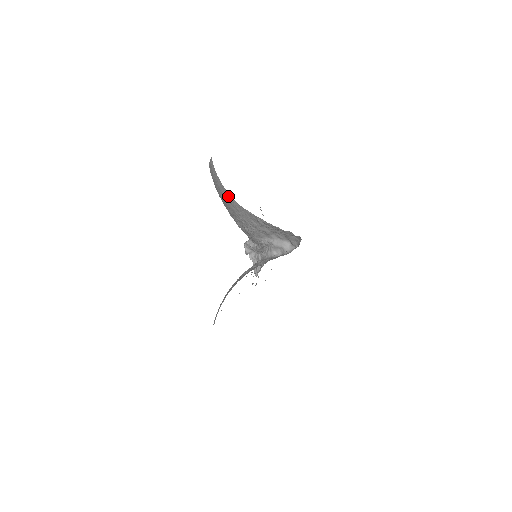
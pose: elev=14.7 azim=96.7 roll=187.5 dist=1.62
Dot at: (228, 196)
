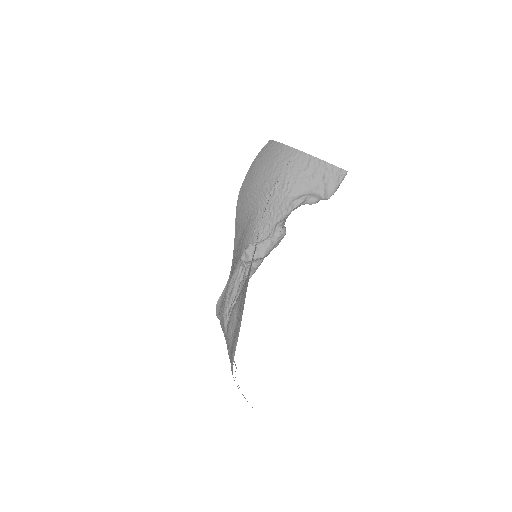
Dot at: (285, 149)
